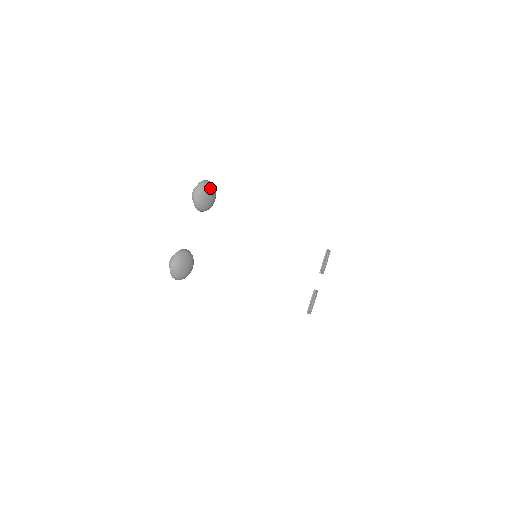
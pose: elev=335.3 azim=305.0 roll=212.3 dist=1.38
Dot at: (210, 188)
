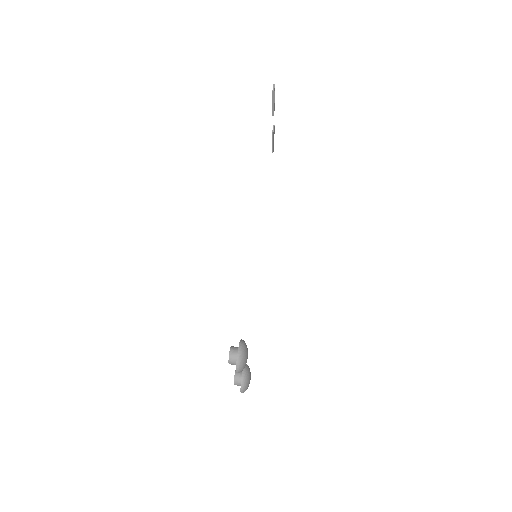
Dot at: (245, 357)
